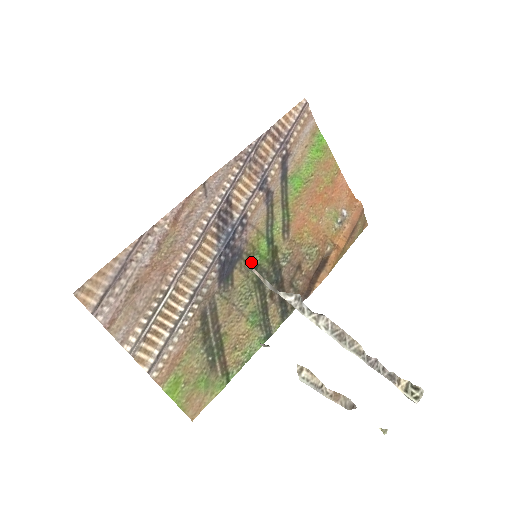
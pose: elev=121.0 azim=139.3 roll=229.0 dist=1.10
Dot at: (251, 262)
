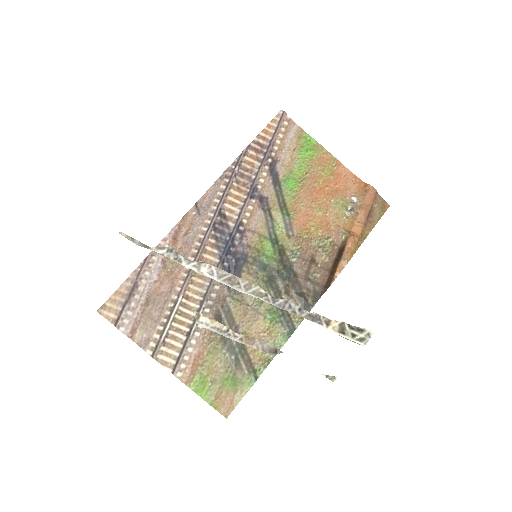
Dot at: (258, 264)
